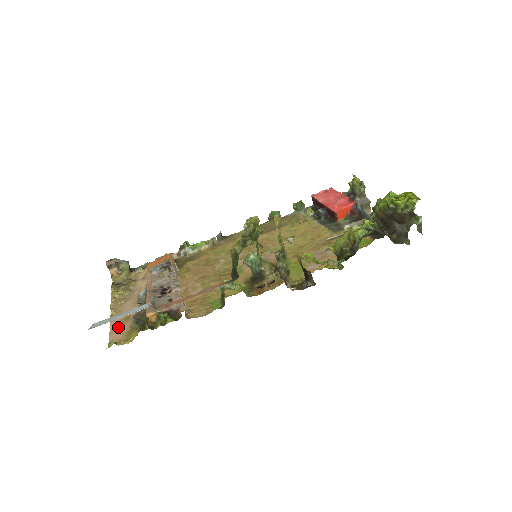
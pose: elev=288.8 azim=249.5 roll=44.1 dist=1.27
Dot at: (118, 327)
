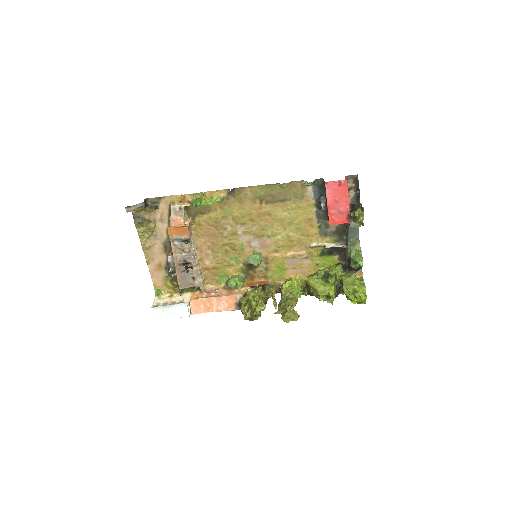
Dot at: (155, 273)
